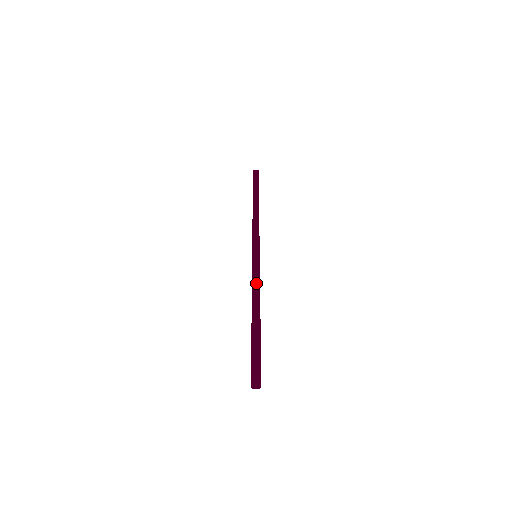
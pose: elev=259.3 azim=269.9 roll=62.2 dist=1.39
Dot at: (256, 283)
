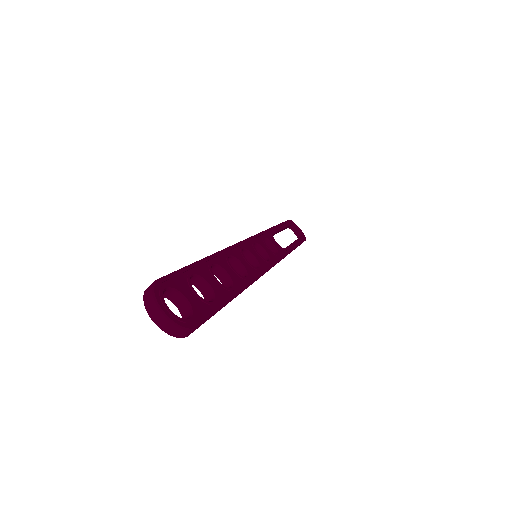
Dot at: occluded
